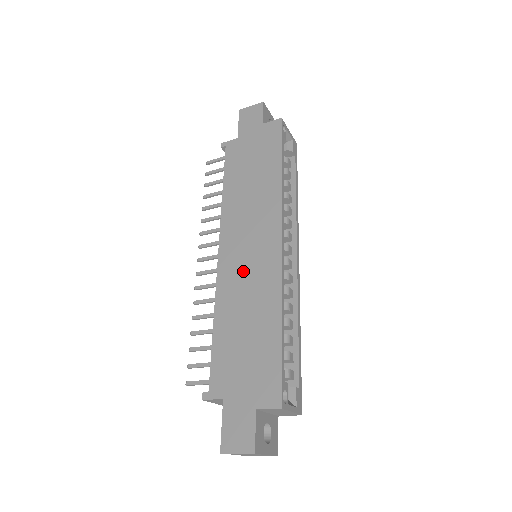
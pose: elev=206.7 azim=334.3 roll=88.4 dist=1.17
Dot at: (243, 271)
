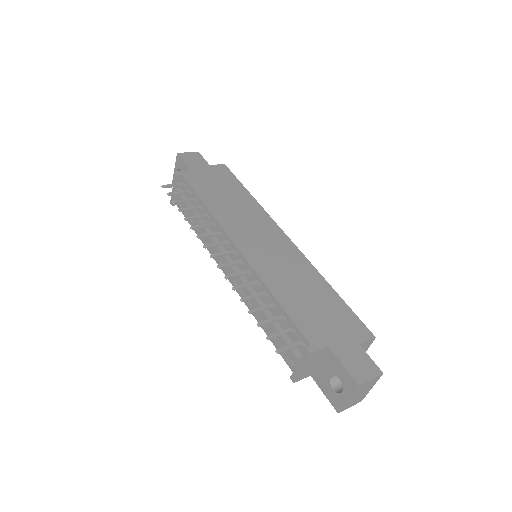
Dot at: (272, 257)
